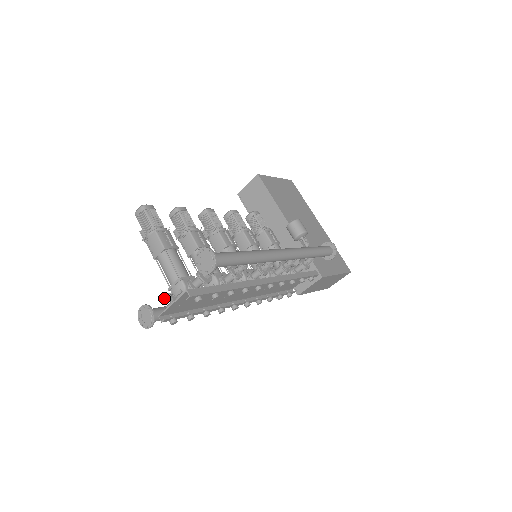
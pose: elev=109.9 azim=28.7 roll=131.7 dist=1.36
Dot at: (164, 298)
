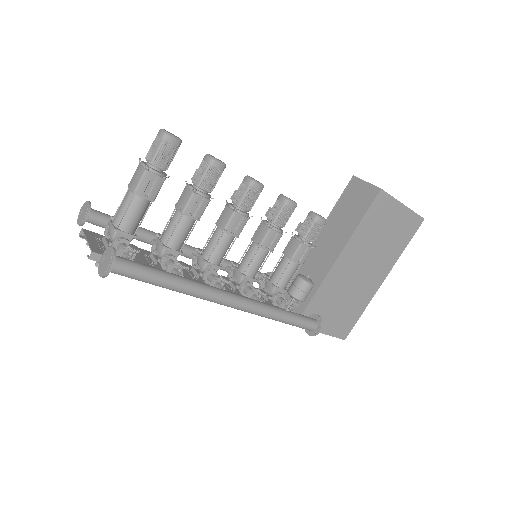
Dot at: (111, 217)
